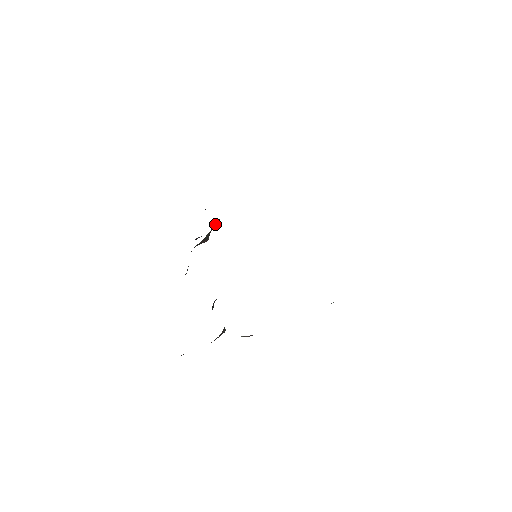
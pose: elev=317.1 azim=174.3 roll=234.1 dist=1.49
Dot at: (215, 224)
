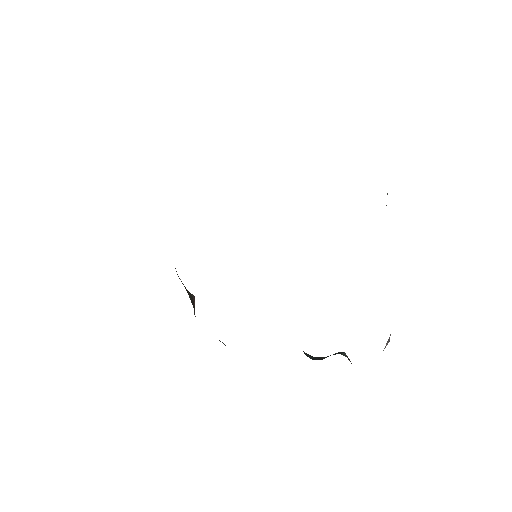
Dot at: occluded
